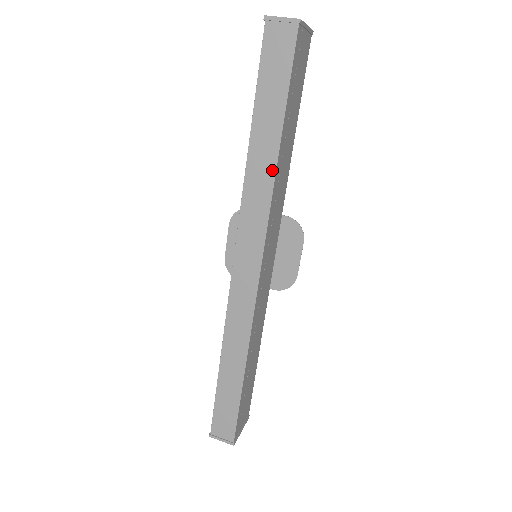
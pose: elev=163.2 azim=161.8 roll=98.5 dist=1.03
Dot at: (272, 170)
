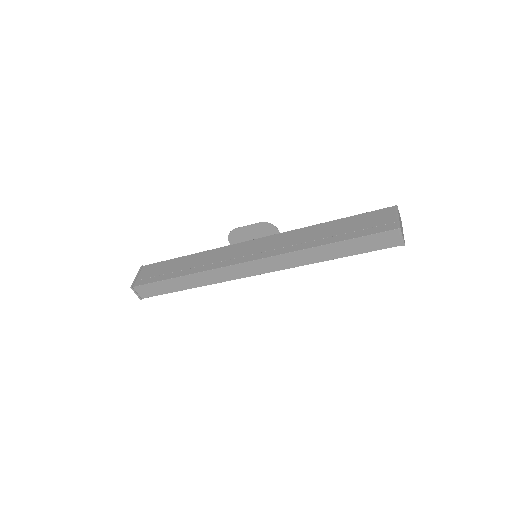
Dot at: (316, 261)
